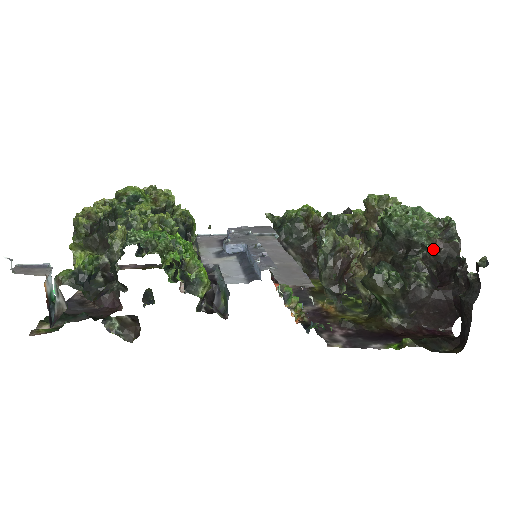
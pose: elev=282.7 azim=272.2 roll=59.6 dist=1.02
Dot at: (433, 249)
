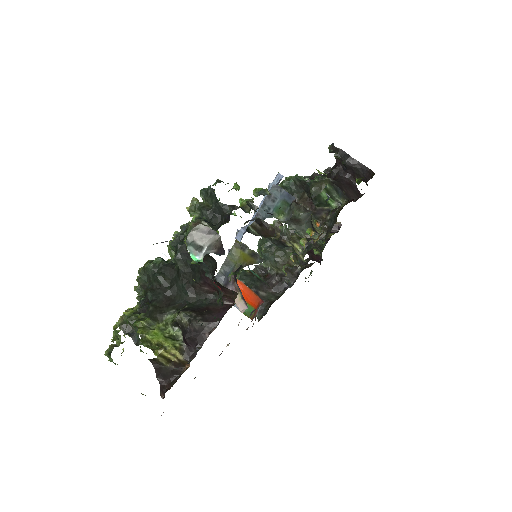
Dot at: (312, 179)
